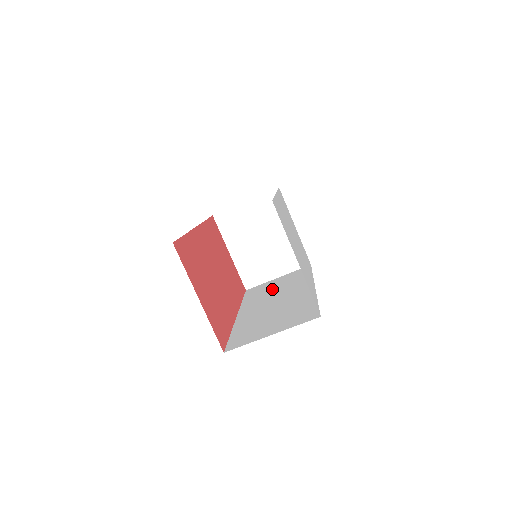
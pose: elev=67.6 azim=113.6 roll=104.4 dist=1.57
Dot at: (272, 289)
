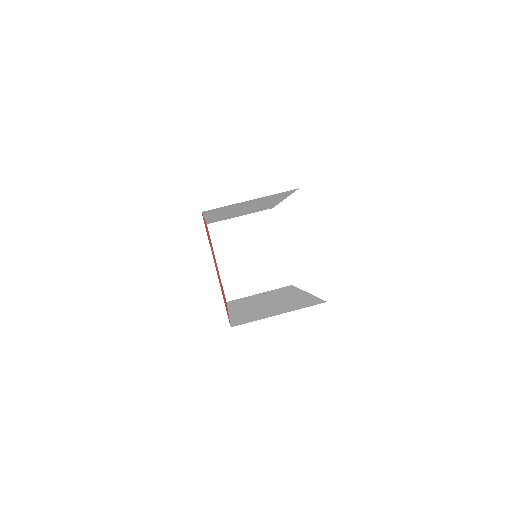
Dot at: (258, 298)
